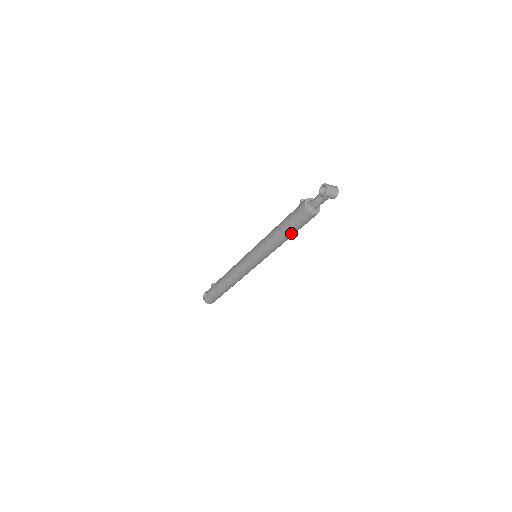
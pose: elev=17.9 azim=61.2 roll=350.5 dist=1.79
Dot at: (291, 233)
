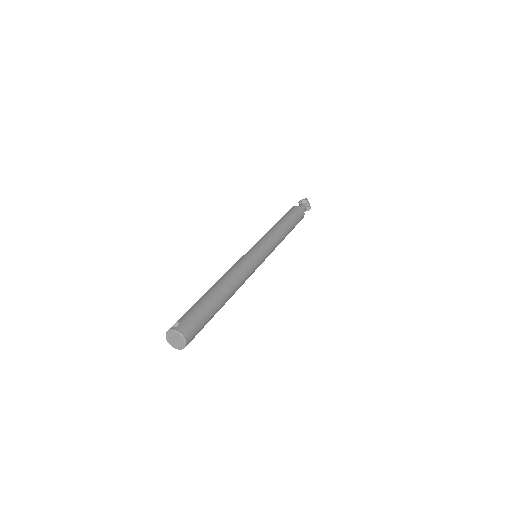
Dot at: (291, 224)
